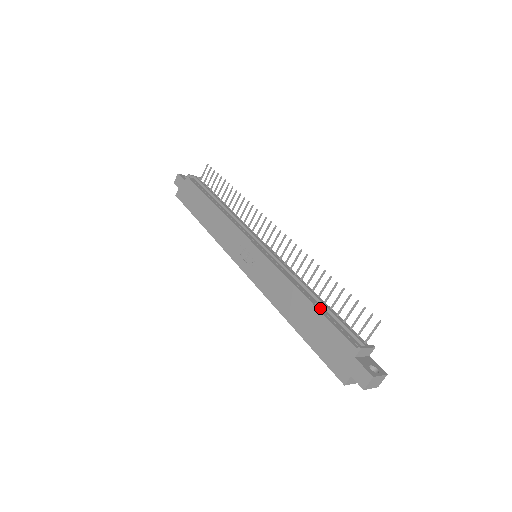
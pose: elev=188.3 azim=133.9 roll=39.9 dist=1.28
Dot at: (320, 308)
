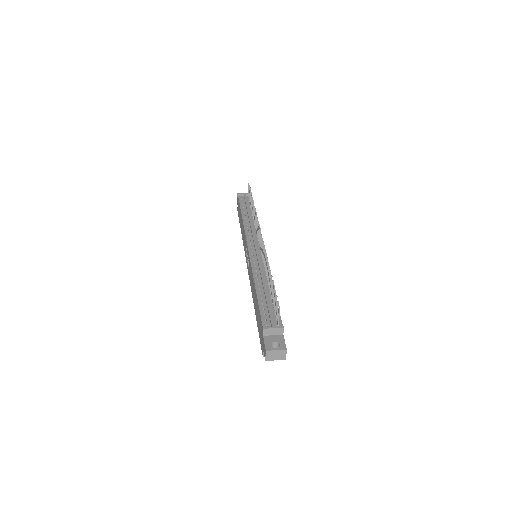
Dot at: (261, 297)
